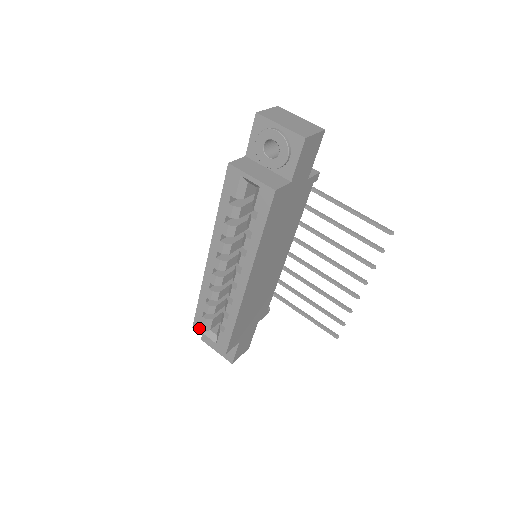
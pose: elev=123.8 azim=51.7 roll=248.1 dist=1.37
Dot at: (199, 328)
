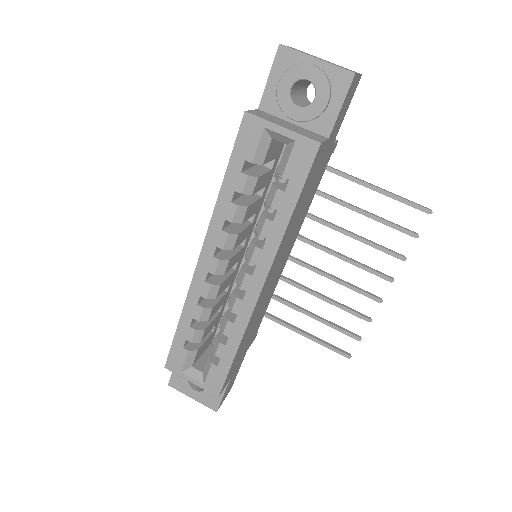
Dot at: (176, 366)
